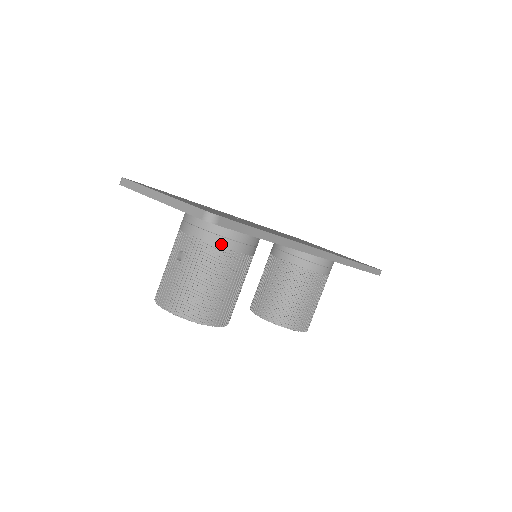
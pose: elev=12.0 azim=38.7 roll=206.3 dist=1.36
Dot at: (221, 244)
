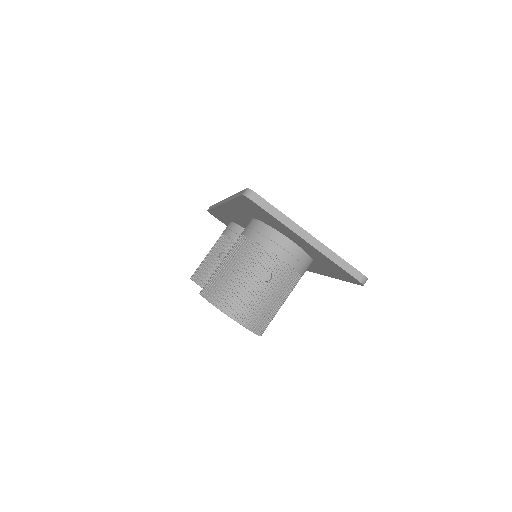
Dot at: (302, 273)
